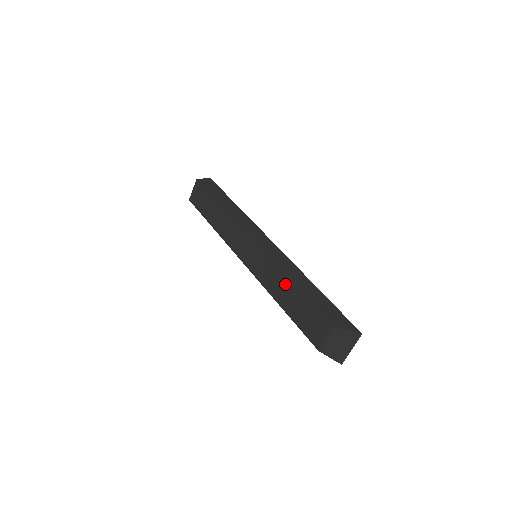
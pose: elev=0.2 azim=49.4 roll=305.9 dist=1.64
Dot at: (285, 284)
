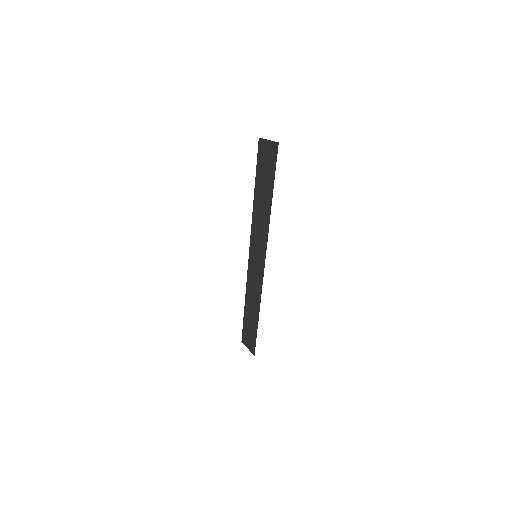
Dot at: occluded
